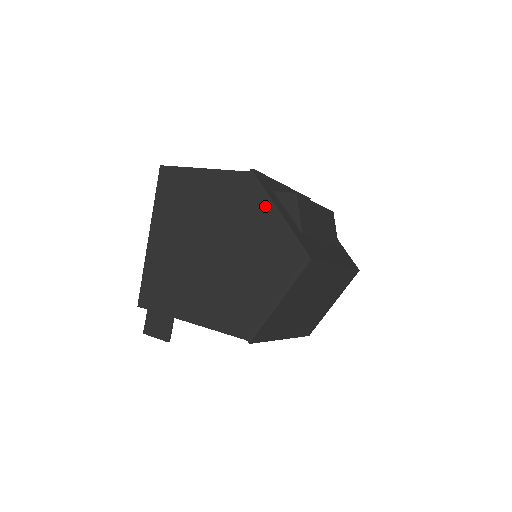
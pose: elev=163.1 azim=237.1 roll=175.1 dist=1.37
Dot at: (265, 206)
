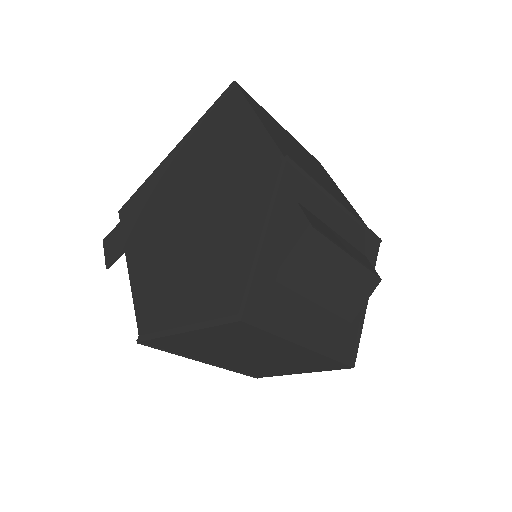
Dot at: (262, 213)
